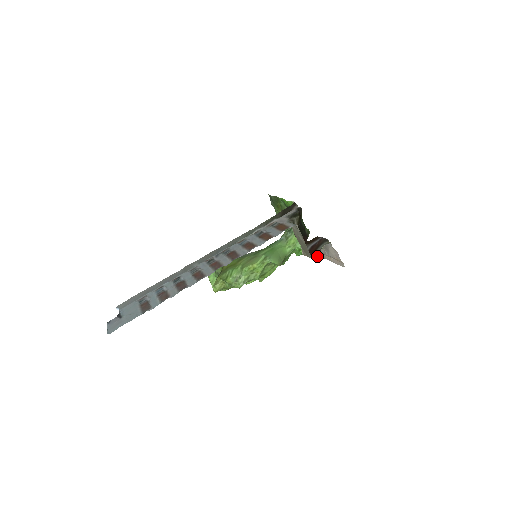
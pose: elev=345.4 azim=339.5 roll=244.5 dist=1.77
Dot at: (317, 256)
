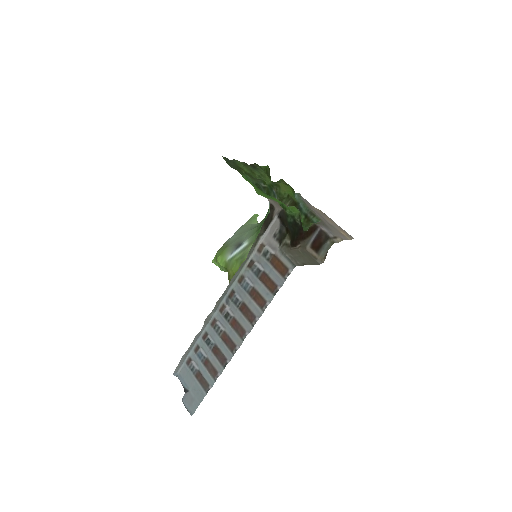
Dot at: (314, 208)
